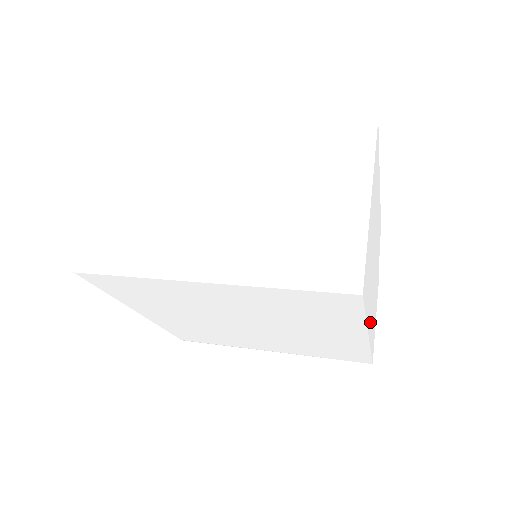
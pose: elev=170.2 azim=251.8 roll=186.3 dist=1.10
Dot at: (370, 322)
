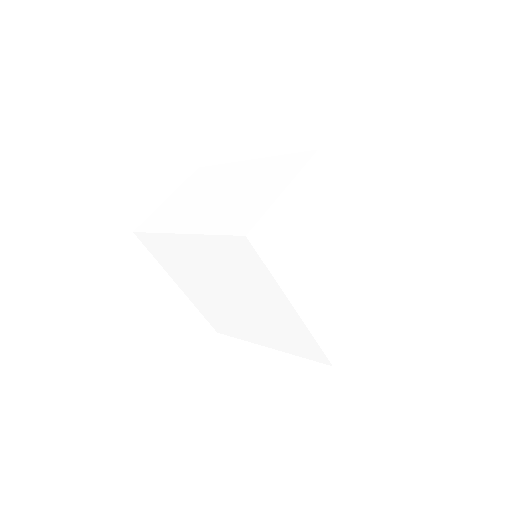
Dot at: (303, 301)
